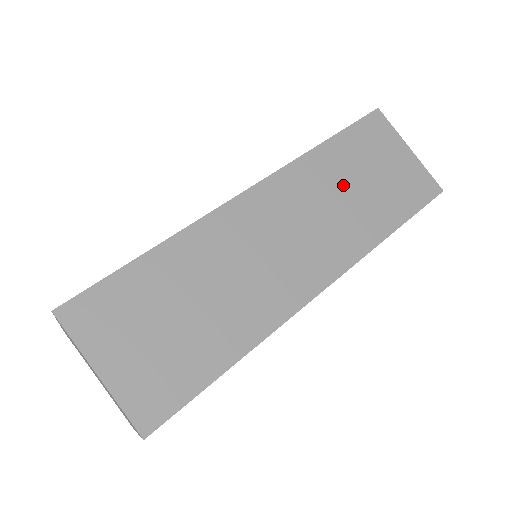
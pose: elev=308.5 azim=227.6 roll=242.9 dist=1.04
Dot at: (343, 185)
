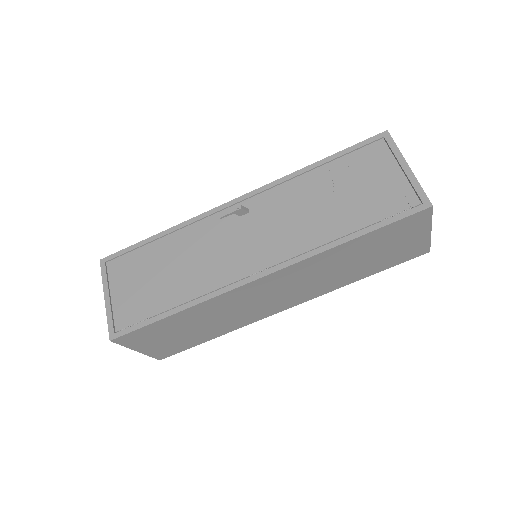
Dot at: (345, 263)
